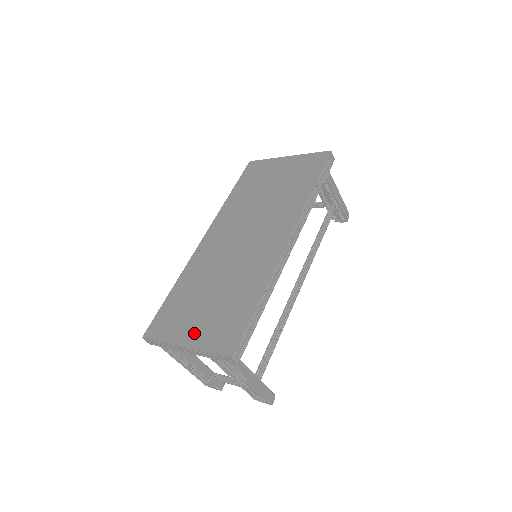
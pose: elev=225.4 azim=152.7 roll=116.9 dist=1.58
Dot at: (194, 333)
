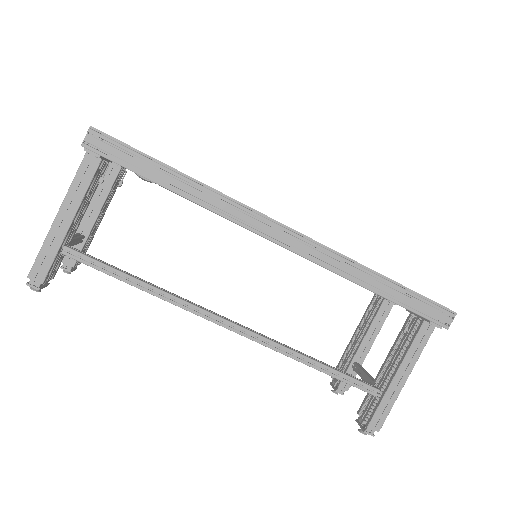
Dot at: occluded
